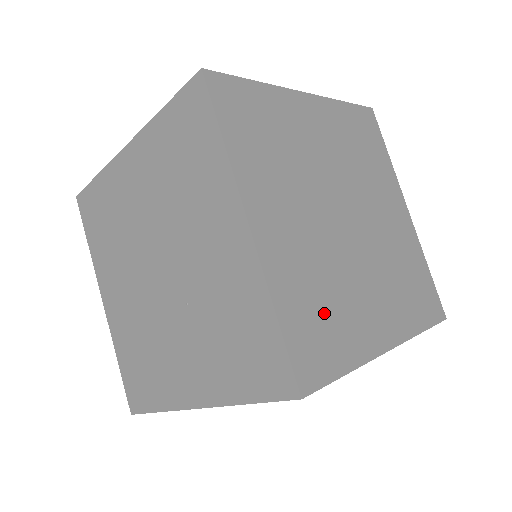
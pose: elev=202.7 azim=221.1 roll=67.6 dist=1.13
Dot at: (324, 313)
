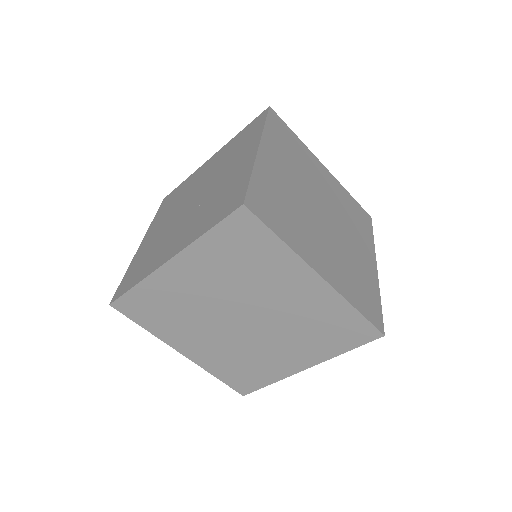
Dot at: (281, 209)
